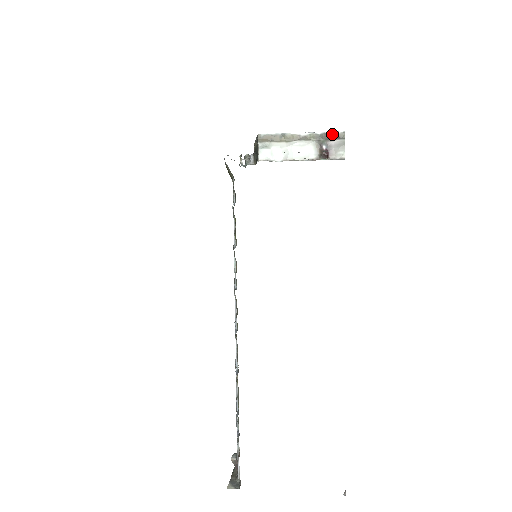
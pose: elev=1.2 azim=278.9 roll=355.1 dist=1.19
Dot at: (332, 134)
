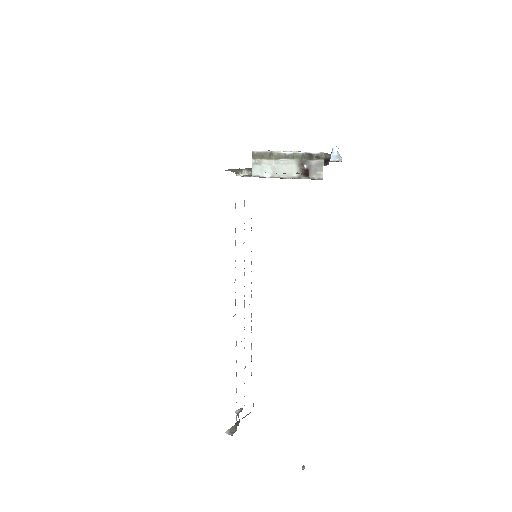
Dot at: (313, 154)
